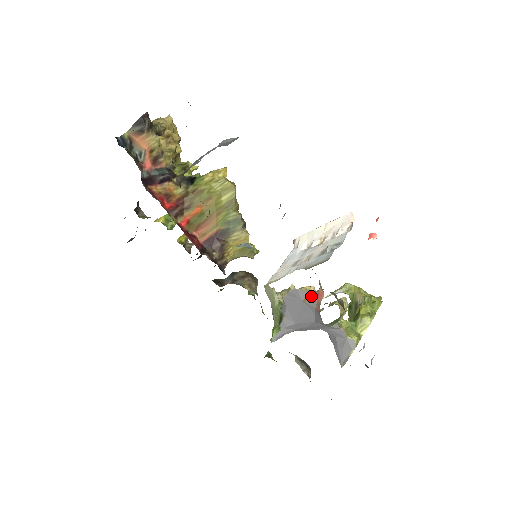
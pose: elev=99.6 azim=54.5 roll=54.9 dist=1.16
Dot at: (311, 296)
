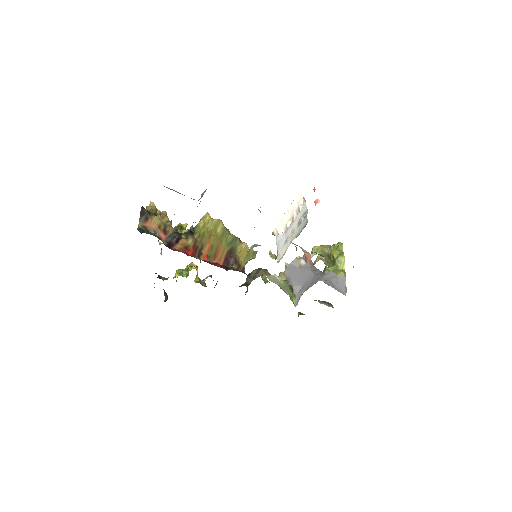
Dot at: (302, 261)
